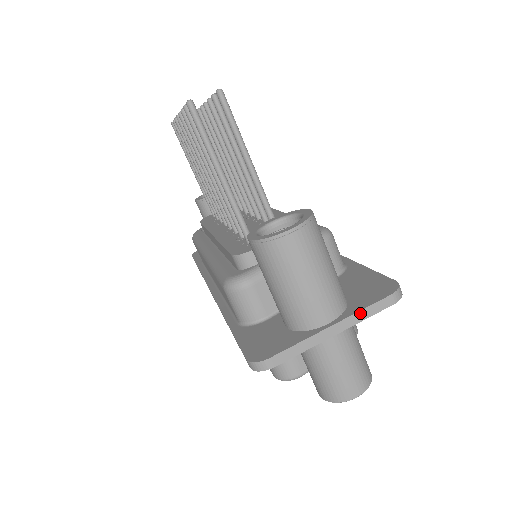
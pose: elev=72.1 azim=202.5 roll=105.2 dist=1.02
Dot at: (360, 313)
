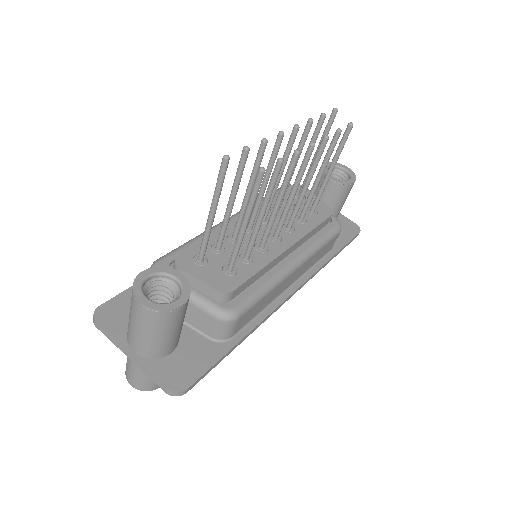
Dot at: (147, 371)
